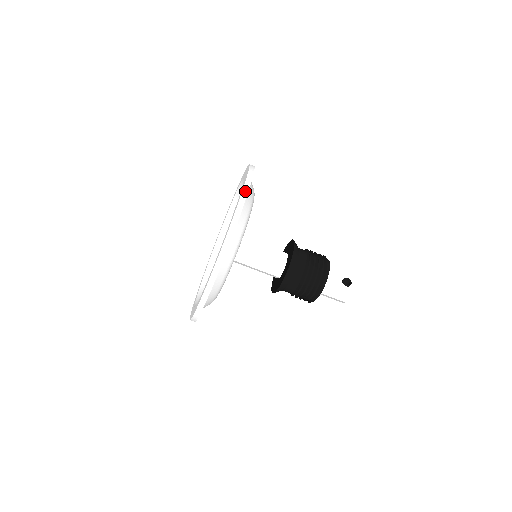
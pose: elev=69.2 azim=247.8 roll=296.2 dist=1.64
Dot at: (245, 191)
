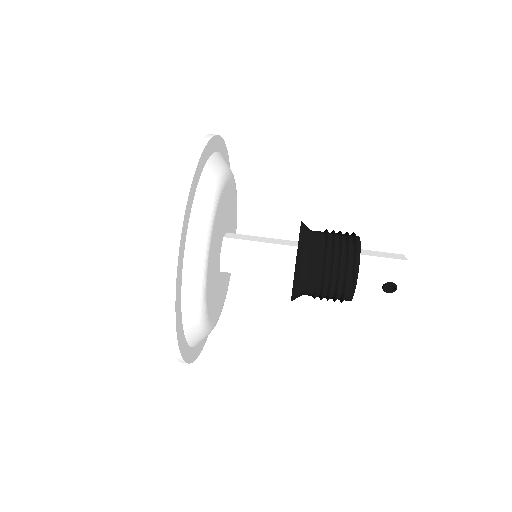
Dot at: occluded
